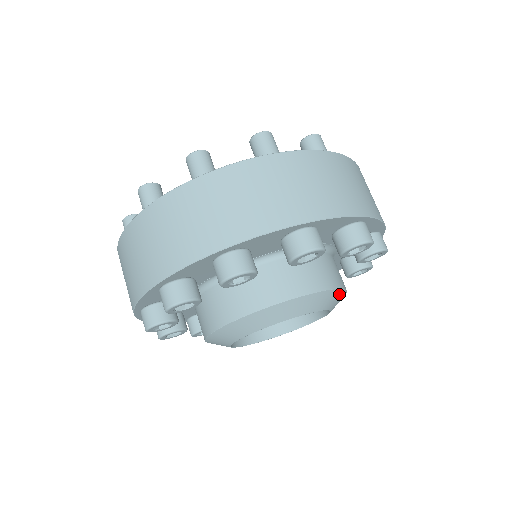
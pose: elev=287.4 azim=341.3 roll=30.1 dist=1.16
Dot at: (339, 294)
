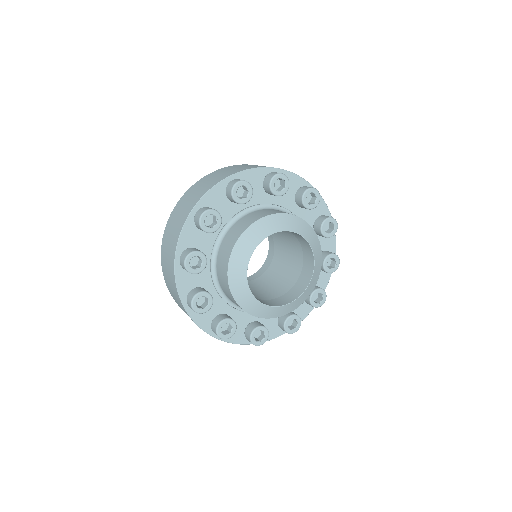
Dot at: (296, 220)
